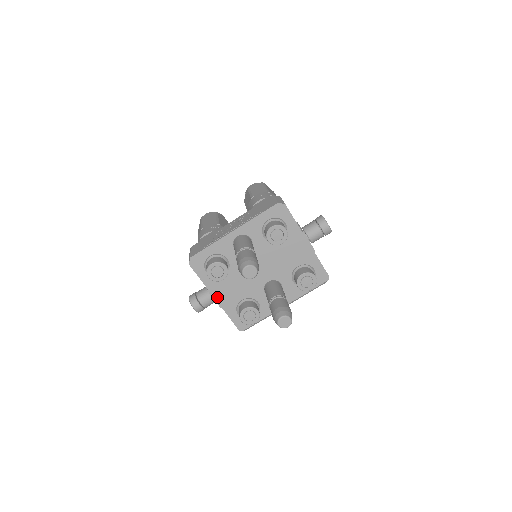
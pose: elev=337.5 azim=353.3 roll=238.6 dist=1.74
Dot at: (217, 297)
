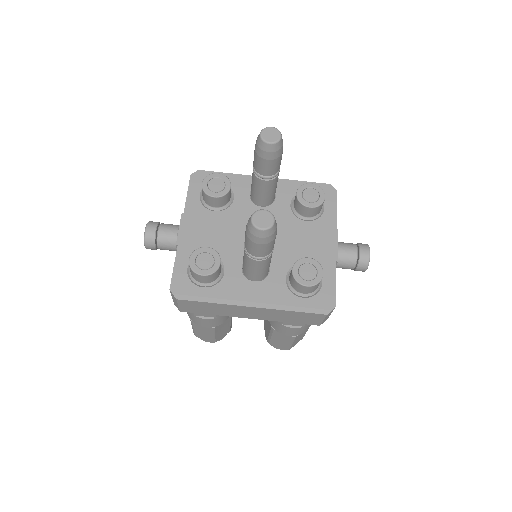
Dot at: (185, 229)
